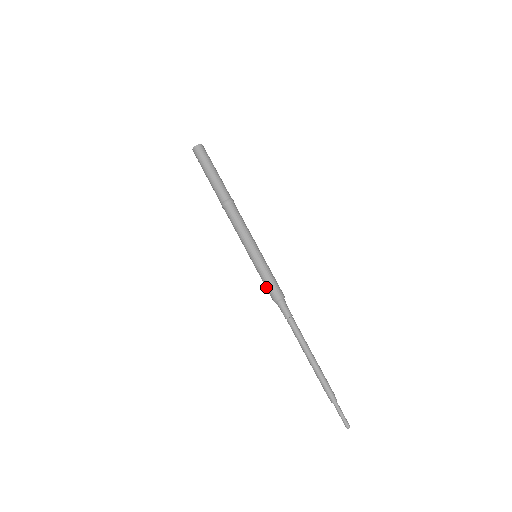
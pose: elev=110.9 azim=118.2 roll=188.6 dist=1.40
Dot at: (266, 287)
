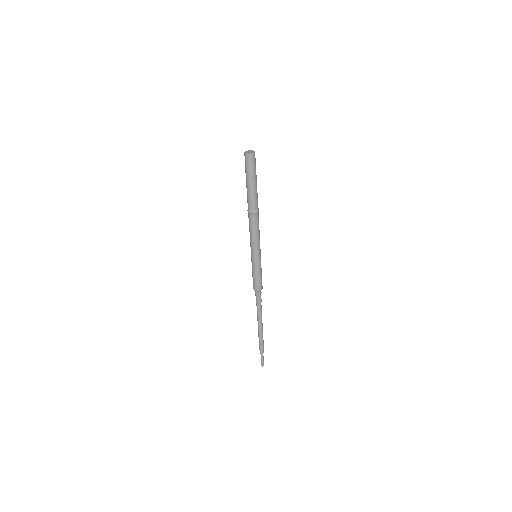
Dot at: (253, 279)
